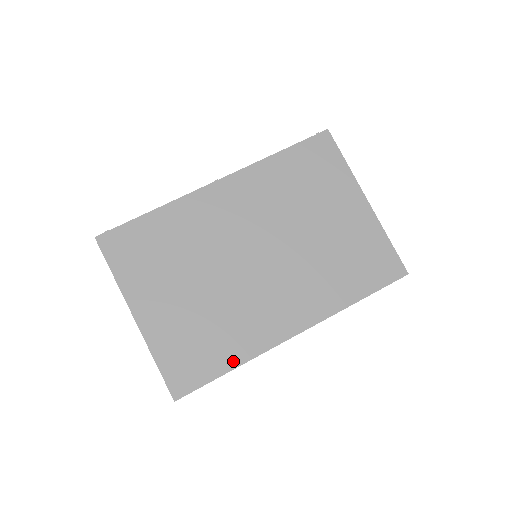
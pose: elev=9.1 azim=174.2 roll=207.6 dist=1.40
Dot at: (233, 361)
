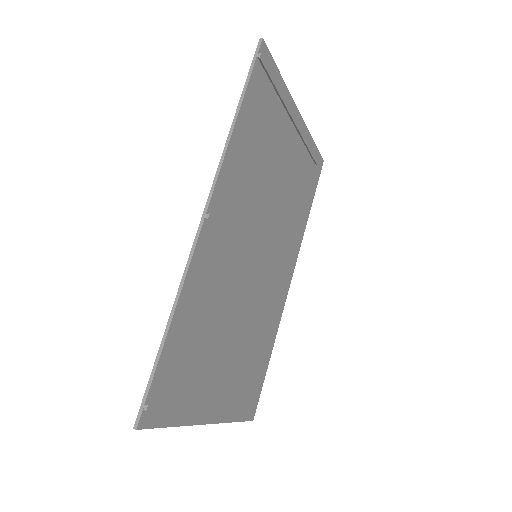
Dot at: (270, 350)
